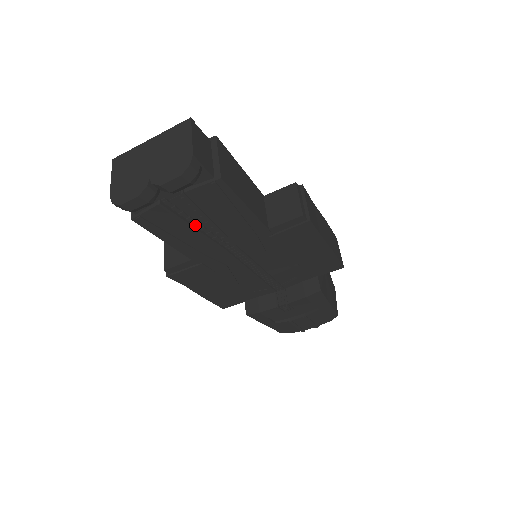
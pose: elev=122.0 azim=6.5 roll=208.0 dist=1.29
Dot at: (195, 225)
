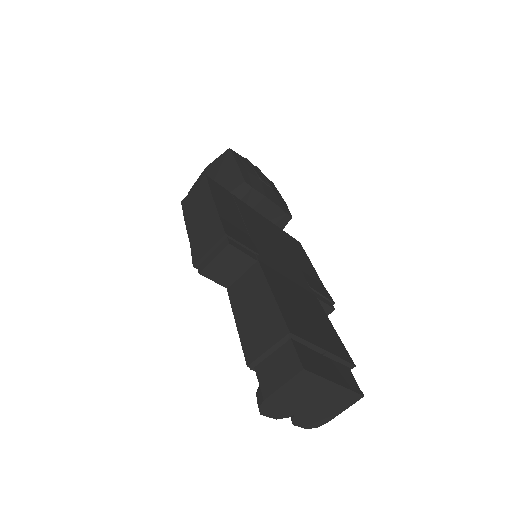
Dot at: occluded
